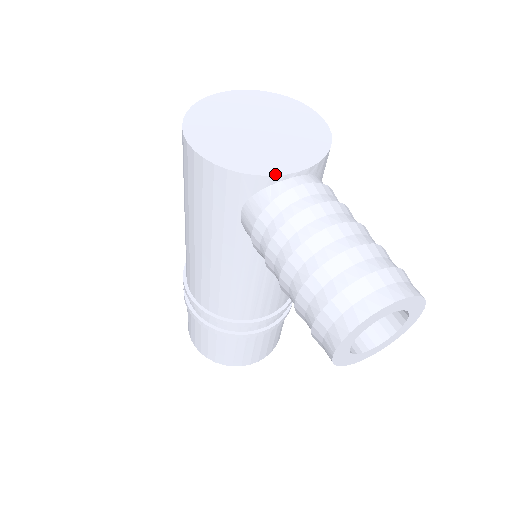
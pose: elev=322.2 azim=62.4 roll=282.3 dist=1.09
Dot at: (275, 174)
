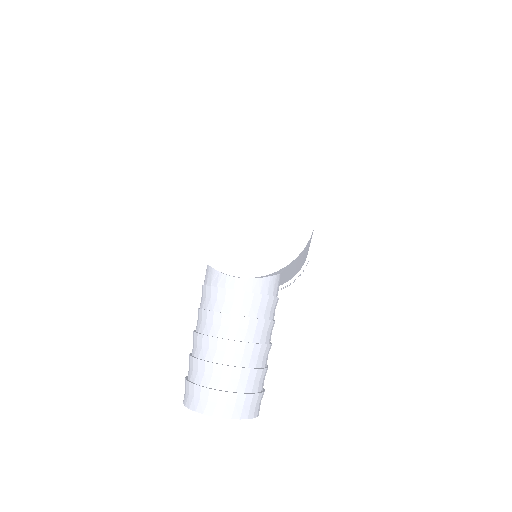
Dot at: (221, 270)
